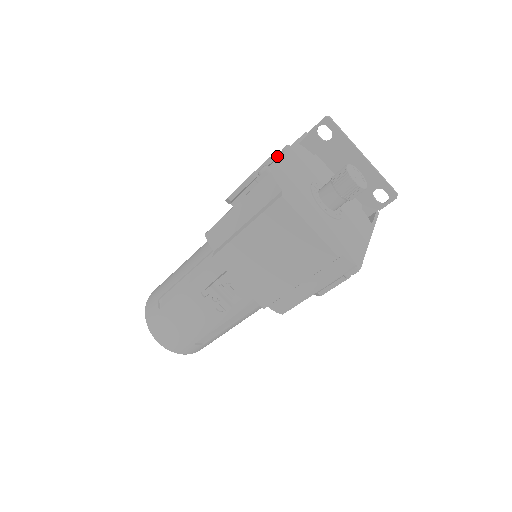
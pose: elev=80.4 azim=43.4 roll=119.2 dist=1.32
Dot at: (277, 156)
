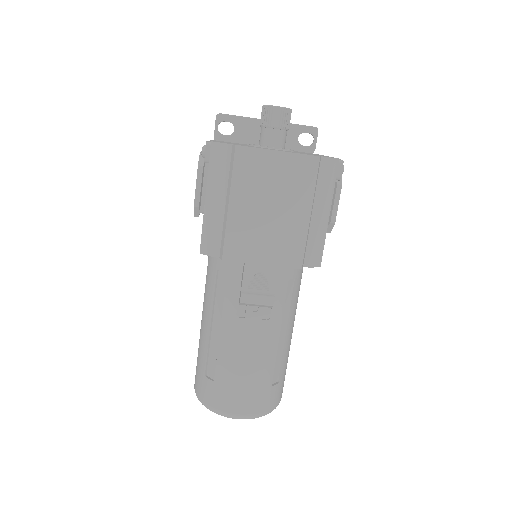
Dot at: occluded
